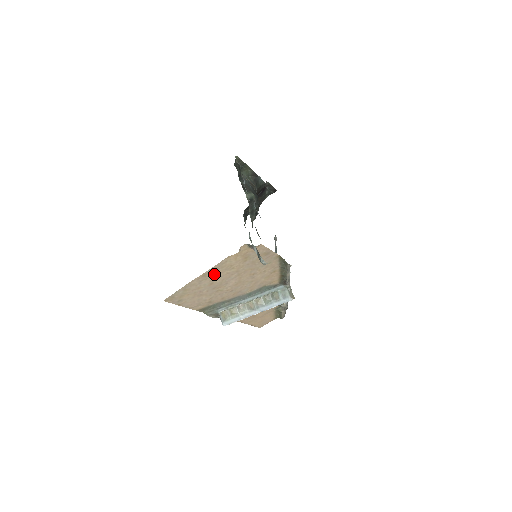
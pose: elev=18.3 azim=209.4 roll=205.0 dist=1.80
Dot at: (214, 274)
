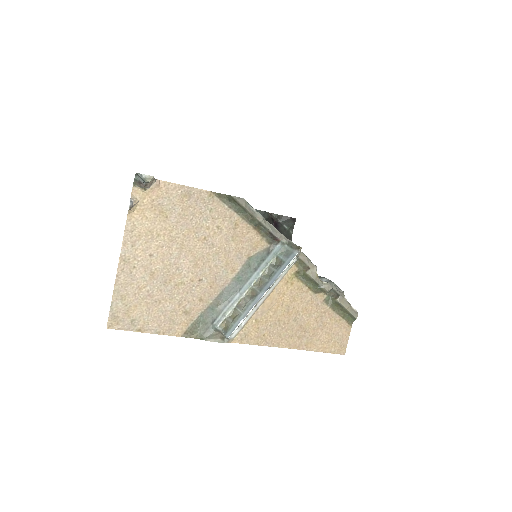
Dot at: (138, 254)
